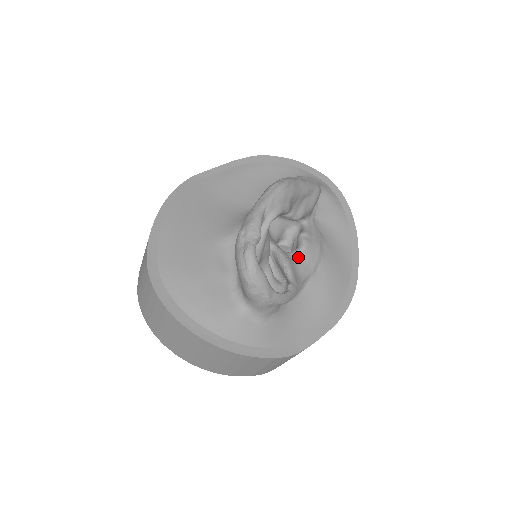
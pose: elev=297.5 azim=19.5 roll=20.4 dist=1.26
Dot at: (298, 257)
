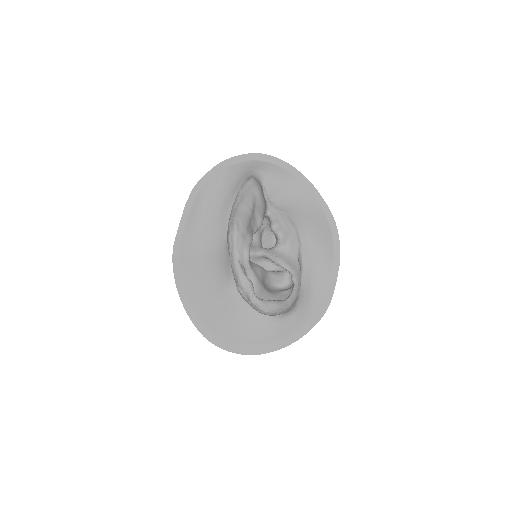
Dot at: (282, 247)
